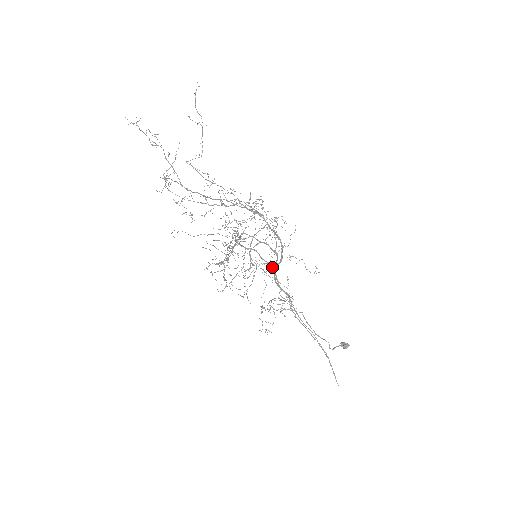
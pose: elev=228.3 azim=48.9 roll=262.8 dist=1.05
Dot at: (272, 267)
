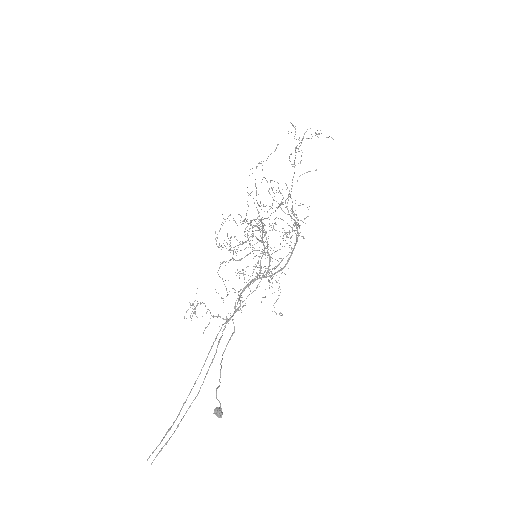
Dot at: (260, 272)
